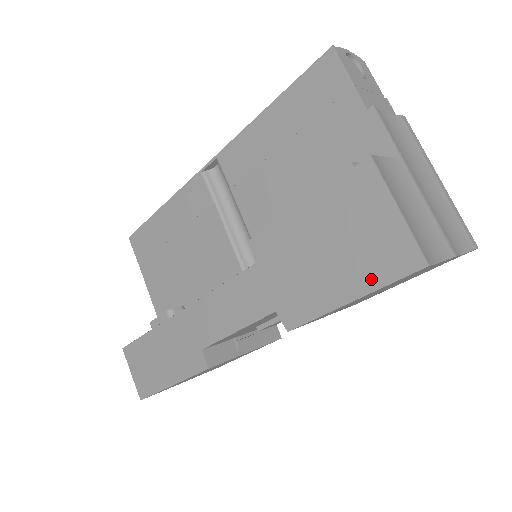
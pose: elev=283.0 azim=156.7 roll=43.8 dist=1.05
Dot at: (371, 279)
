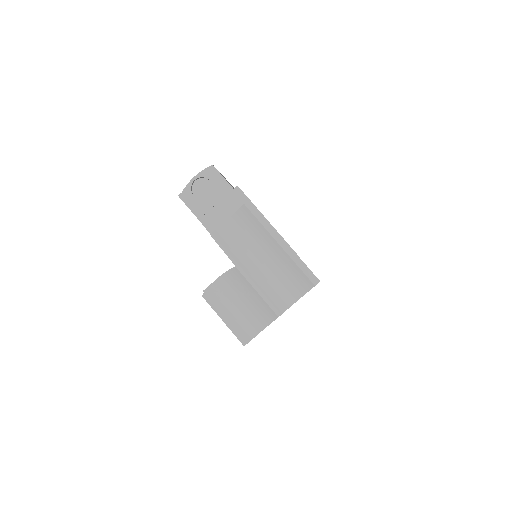
Dot at: occluded
